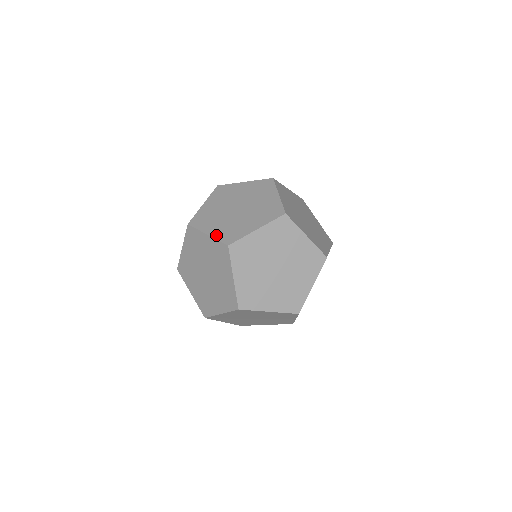
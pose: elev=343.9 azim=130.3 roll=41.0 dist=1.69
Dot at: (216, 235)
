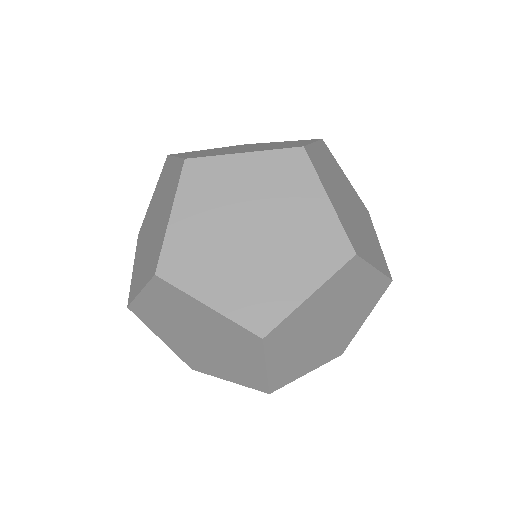
Dot at: (229, 310)
